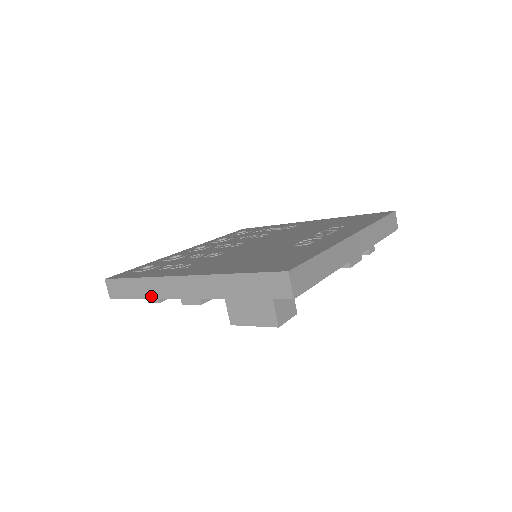
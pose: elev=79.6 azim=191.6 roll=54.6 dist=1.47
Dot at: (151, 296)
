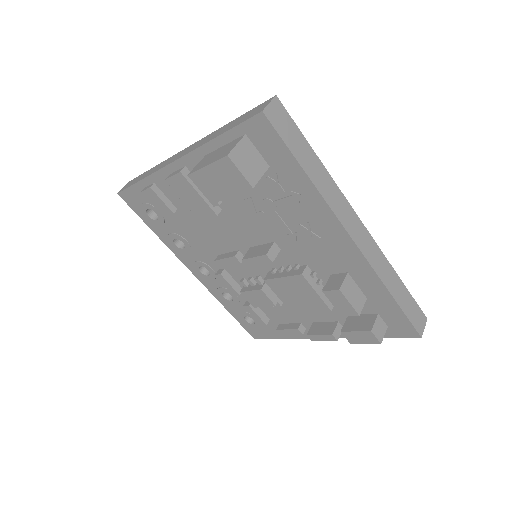
Dot at: (150, 174)
